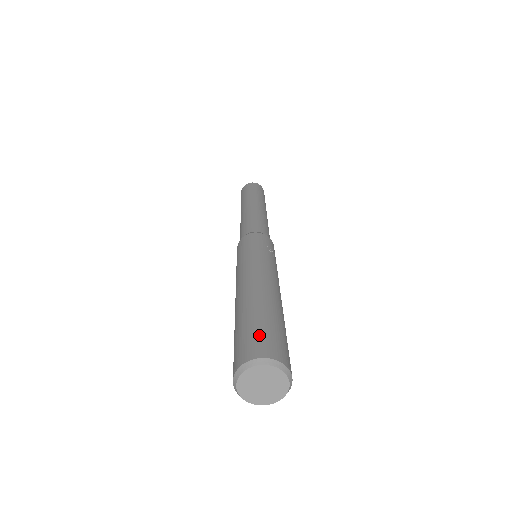
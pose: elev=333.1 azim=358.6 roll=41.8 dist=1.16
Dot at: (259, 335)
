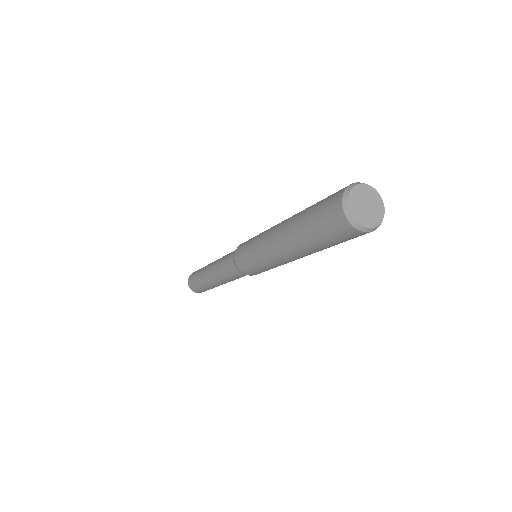
Dot at: (332, 194)
